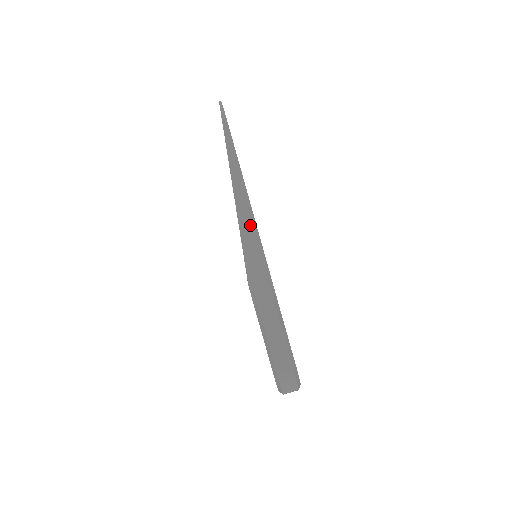
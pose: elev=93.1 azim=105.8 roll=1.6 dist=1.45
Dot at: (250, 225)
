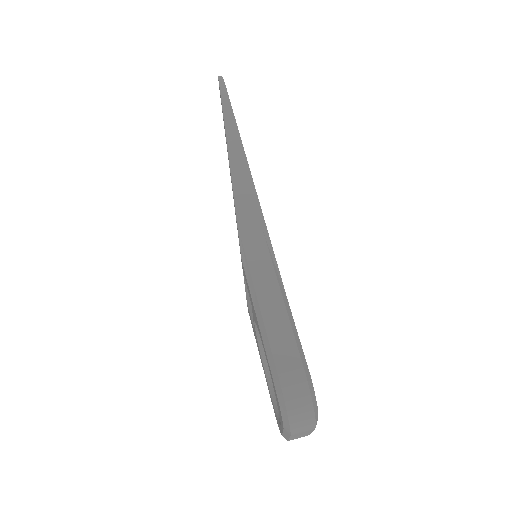
Dot at: (247, 186)
